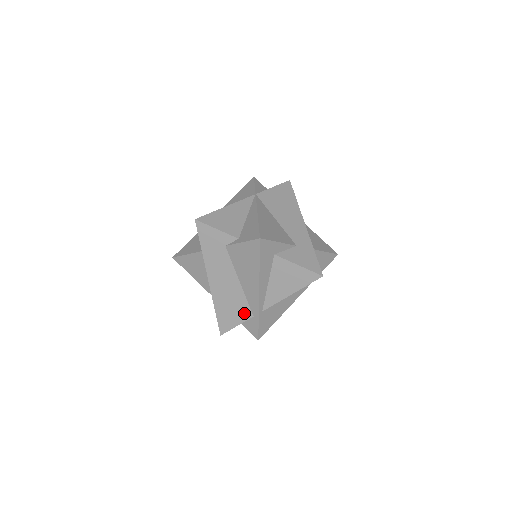
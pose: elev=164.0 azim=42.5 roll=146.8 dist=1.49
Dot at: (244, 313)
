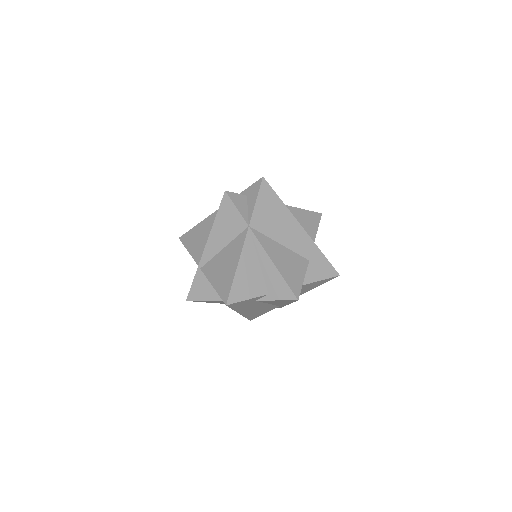
Dot at: (271, 309)
